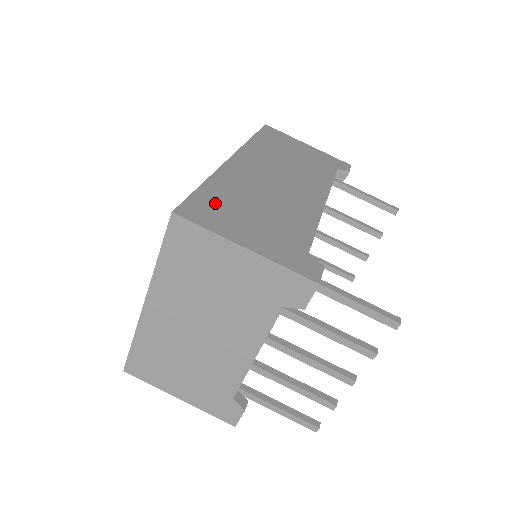
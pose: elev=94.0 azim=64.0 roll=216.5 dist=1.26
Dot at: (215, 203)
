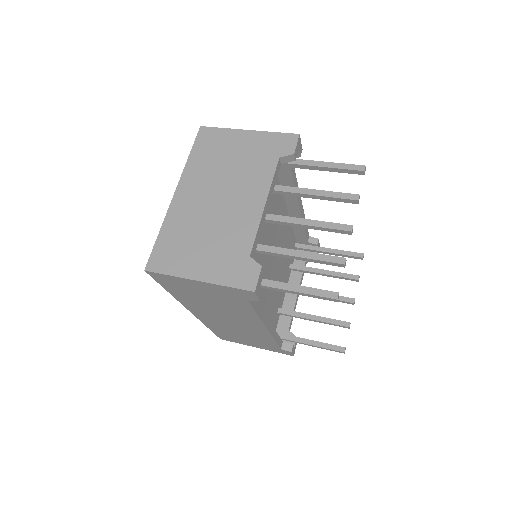
Dot at: occluded
